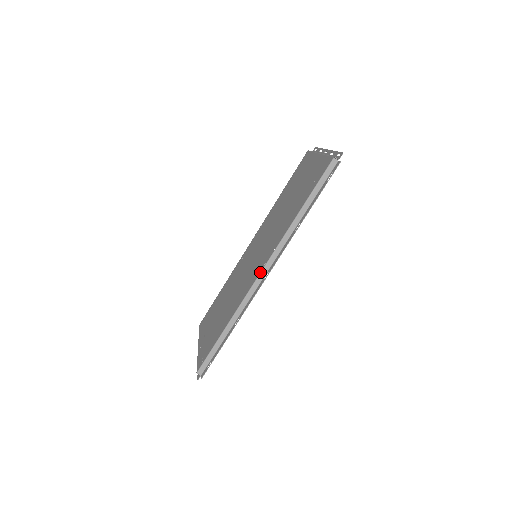
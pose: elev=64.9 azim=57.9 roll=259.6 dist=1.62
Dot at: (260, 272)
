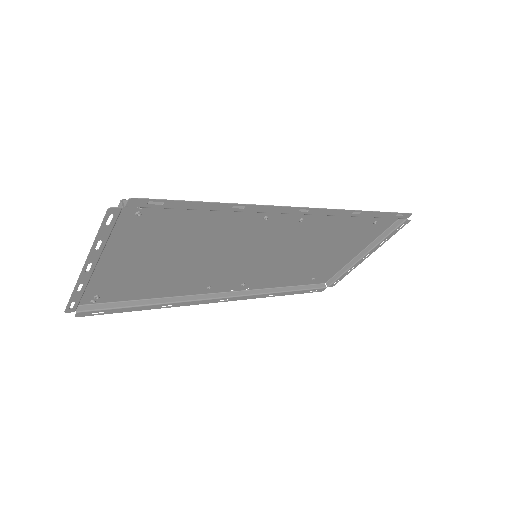
Dot at: occluded
